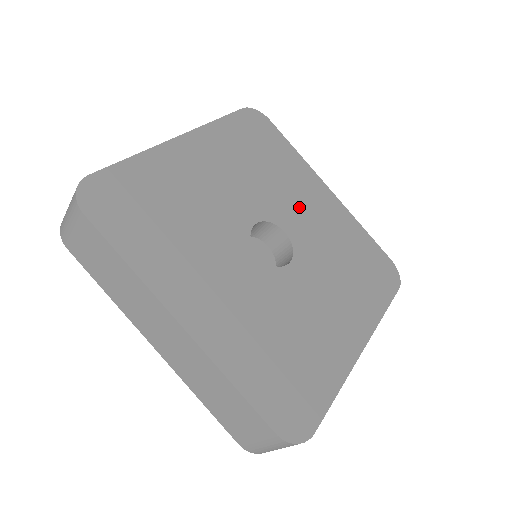
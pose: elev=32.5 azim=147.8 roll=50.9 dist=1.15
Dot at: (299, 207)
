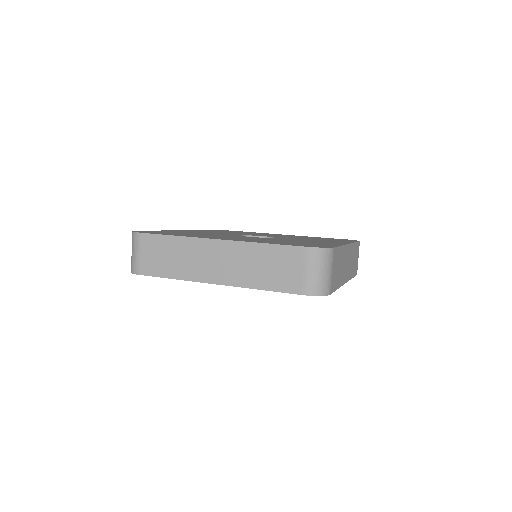
Dot at: occluded
